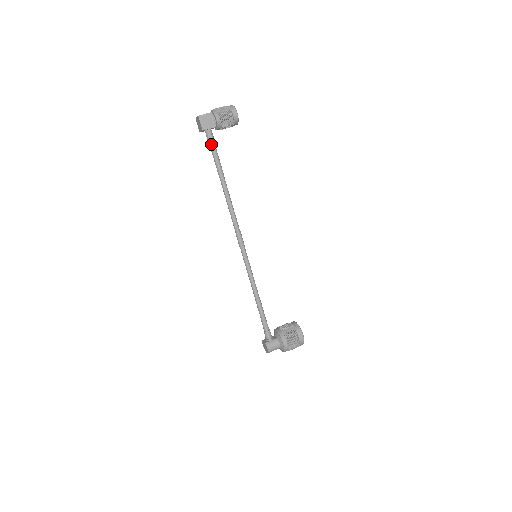
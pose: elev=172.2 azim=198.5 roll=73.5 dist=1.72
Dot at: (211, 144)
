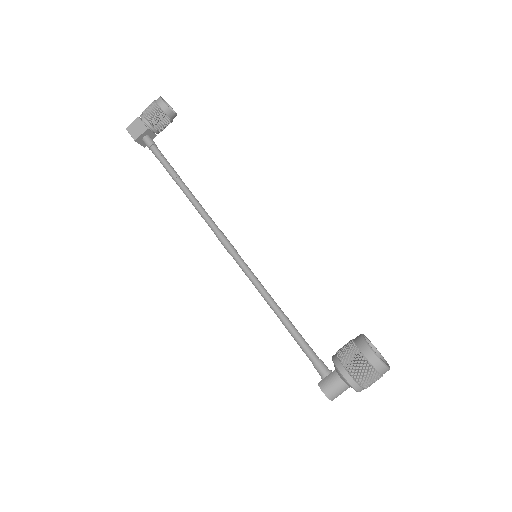
Dot at: (152, 150)
